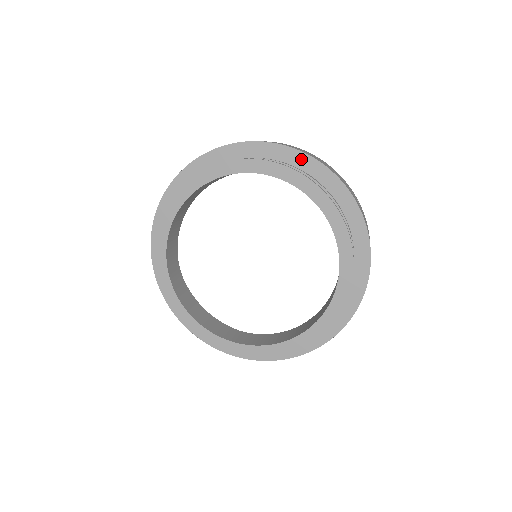
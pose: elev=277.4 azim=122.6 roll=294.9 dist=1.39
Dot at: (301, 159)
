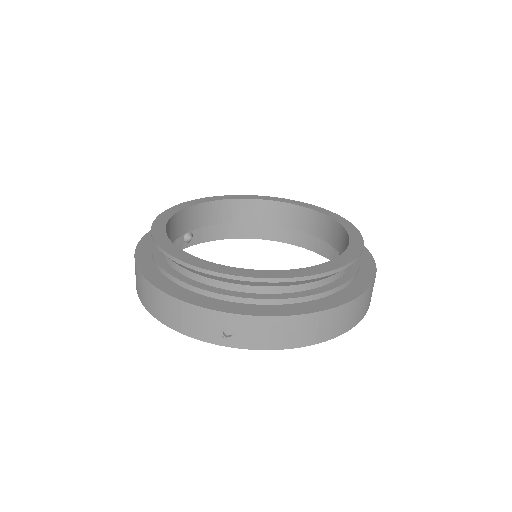
Dot at: occluded
